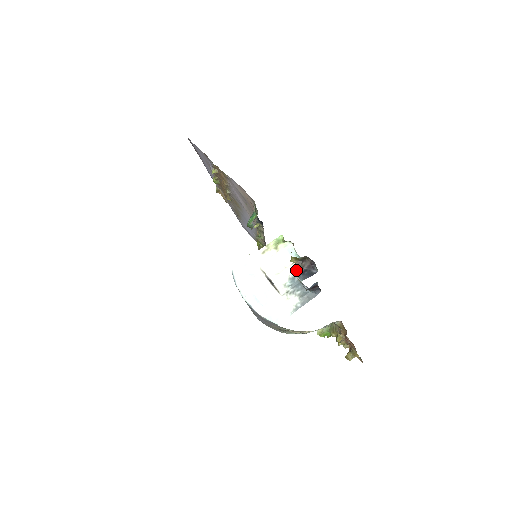
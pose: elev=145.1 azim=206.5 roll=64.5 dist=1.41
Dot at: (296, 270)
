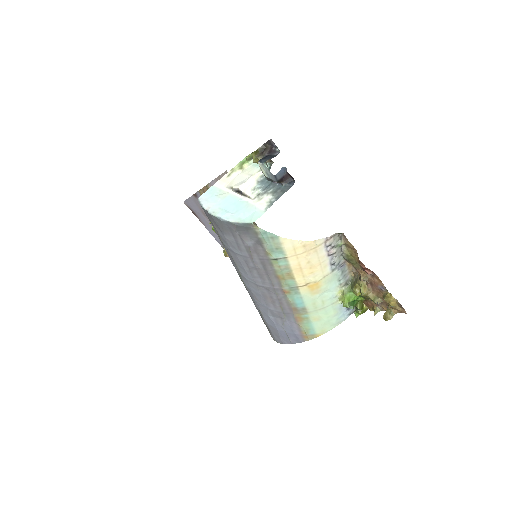
Dot at: occluded
